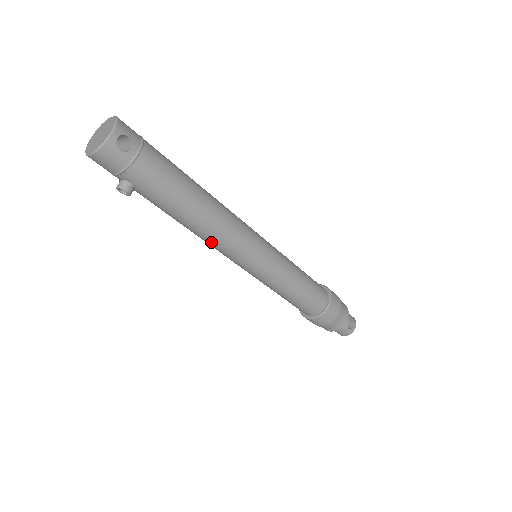
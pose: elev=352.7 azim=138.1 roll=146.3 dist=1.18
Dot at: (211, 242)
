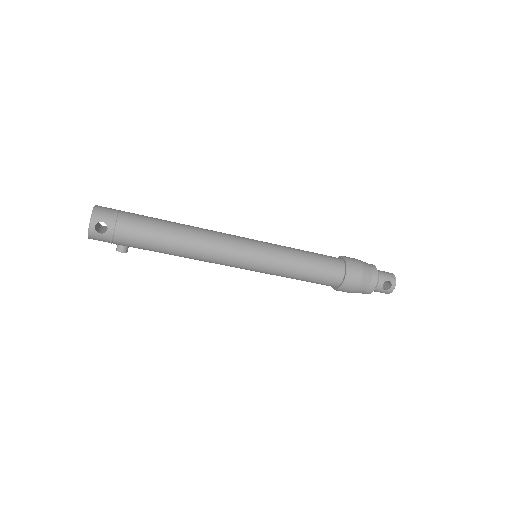
Dot at: (205, 261)
